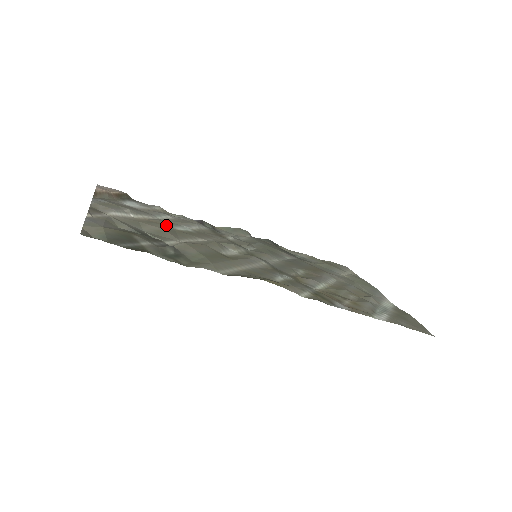
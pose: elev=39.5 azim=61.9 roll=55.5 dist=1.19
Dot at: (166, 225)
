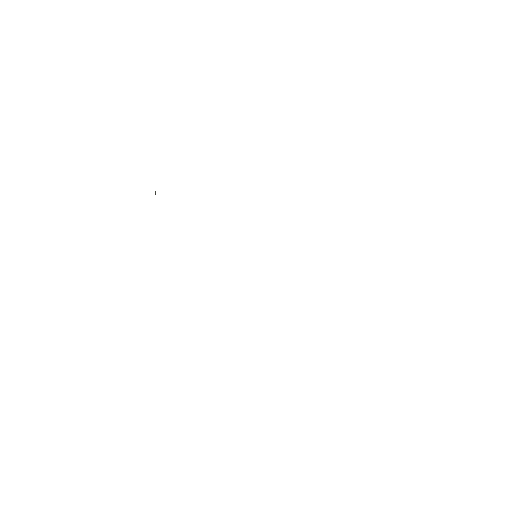
Dot at: occluded
